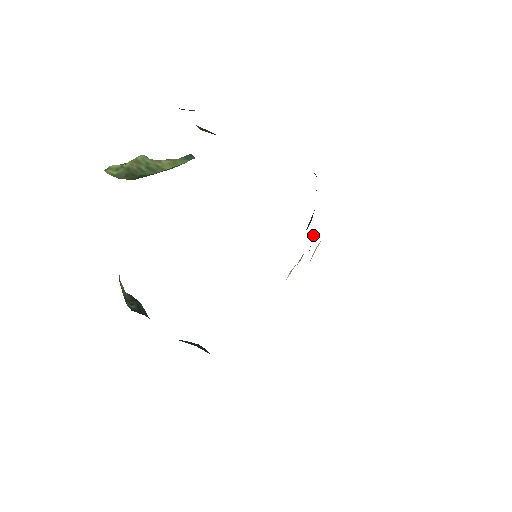
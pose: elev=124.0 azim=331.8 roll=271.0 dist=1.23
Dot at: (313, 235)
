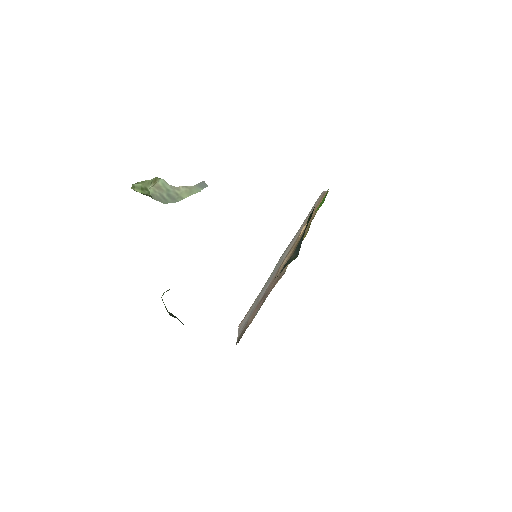
Dot at: occluded
